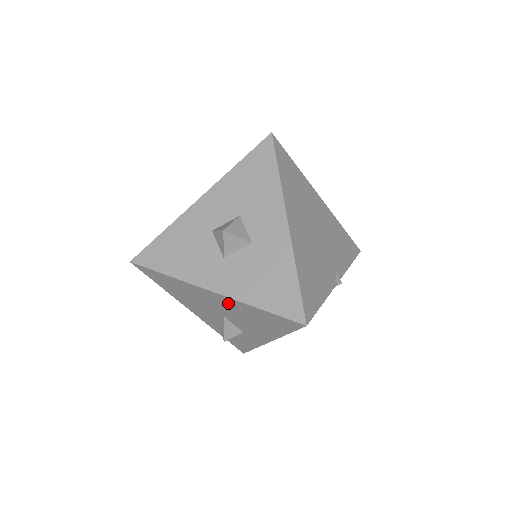
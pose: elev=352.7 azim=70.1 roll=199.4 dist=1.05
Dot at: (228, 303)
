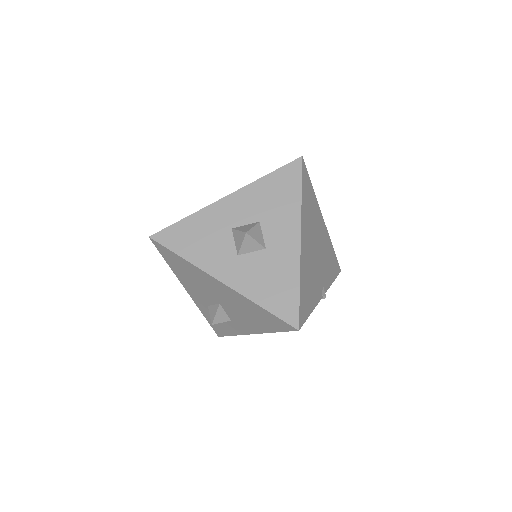
Dot at: (232, 295)
